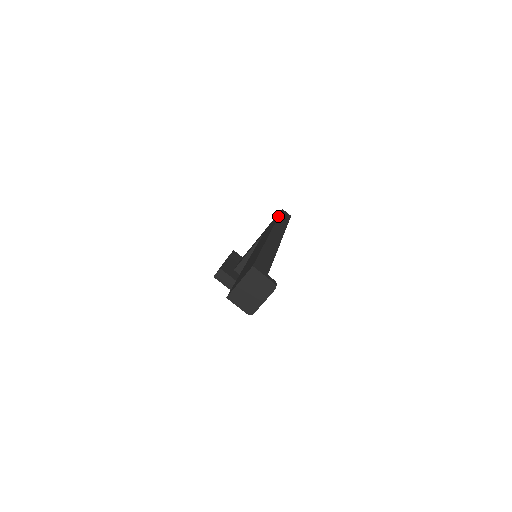
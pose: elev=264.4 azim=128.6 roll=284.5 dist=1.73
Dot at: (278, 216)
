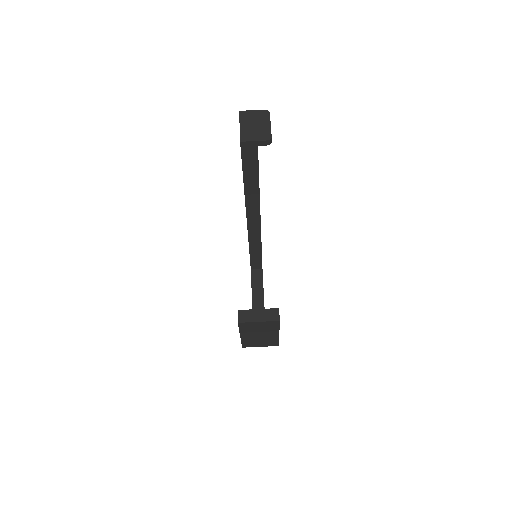
Dot at: occluded
